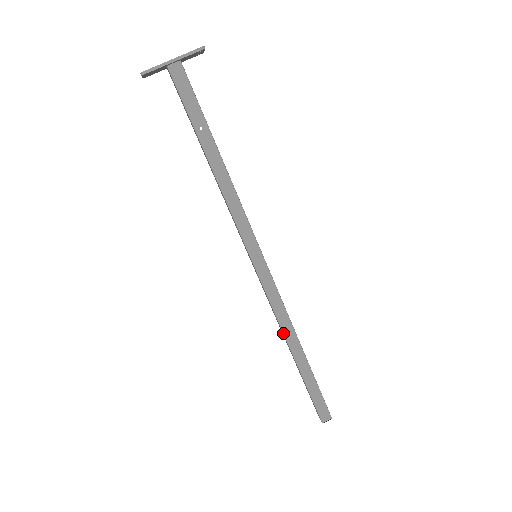
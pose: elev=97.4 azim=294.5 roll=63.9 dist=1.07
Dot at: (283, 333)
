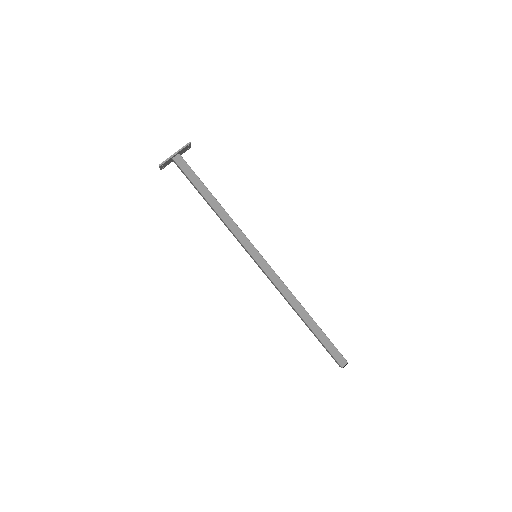
Dot at: (290, 304)
